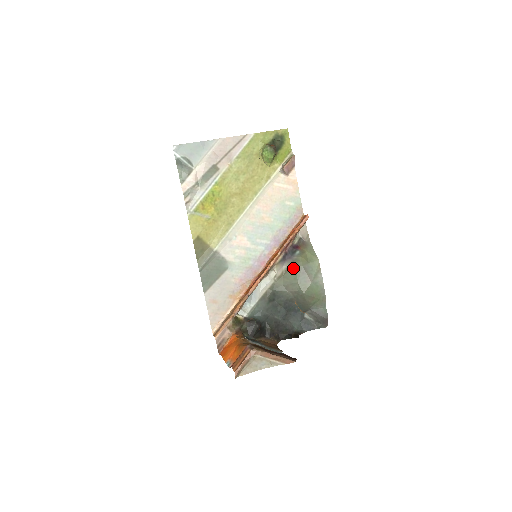
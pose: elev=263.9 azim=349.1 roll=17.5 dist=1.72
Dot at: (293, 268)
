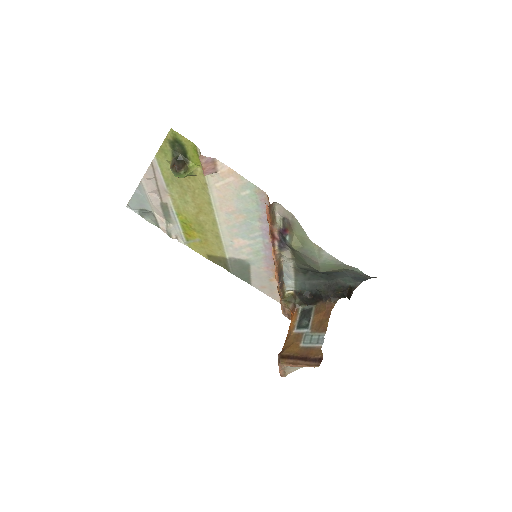
Dot at: (295, 253)
